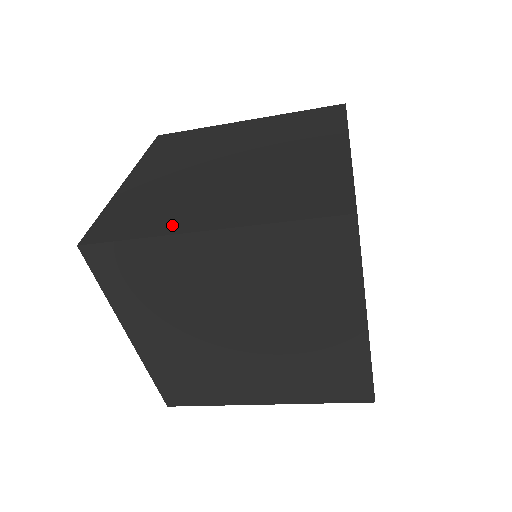
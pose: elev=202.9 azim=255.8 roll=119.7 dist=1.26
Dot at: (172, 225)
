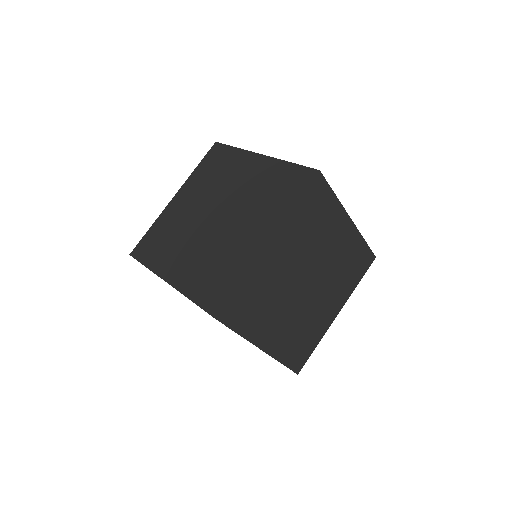
Dot at: (160, 266)
